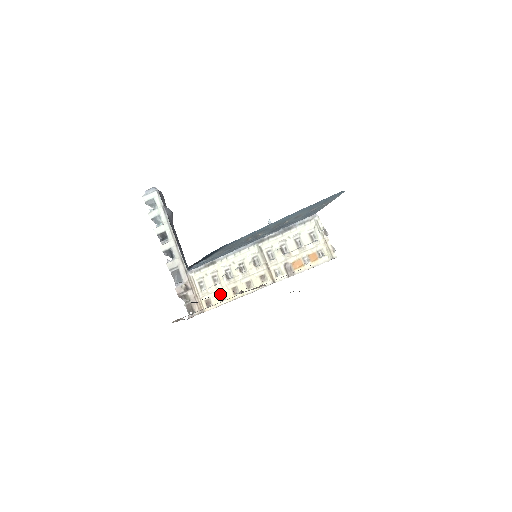
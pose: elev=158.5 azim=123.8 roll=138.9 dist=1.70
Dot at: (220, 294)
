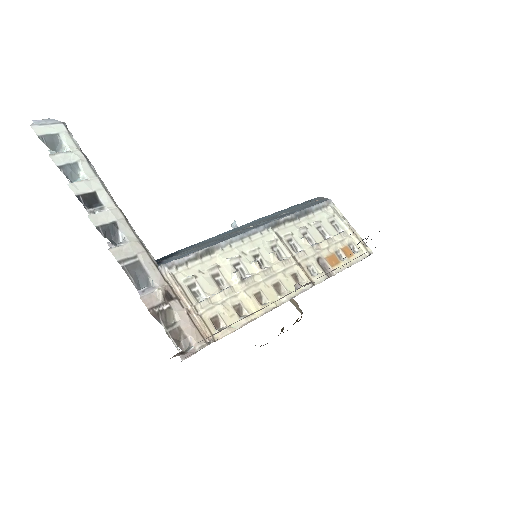
Dot at: (235, 306)
